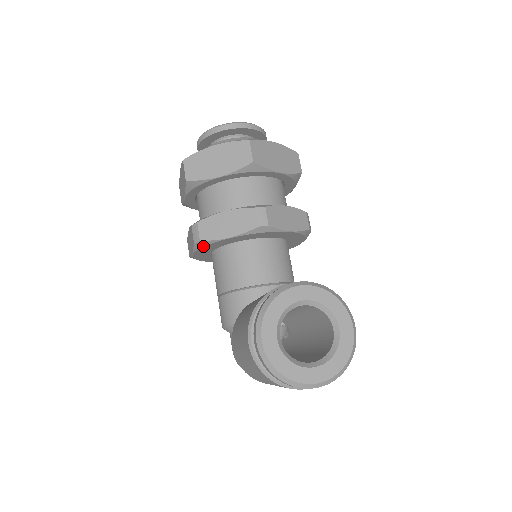
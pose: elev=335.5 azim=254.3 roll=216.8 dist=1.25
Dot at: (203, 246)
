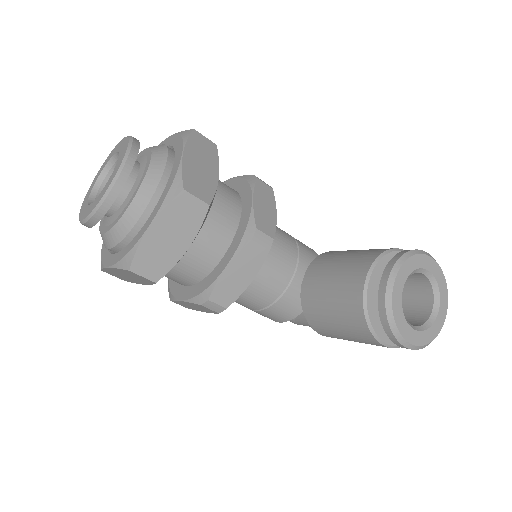
Dot at: occluded
